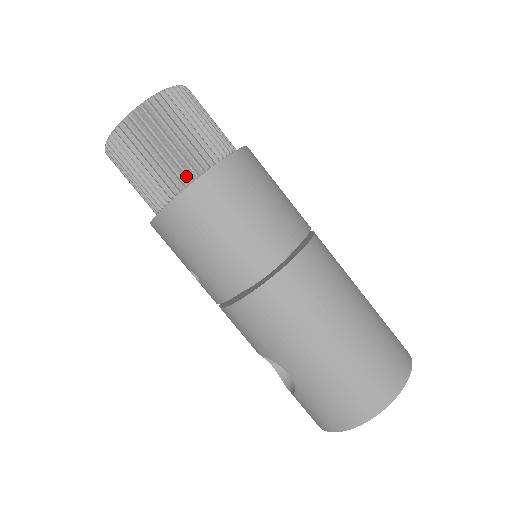
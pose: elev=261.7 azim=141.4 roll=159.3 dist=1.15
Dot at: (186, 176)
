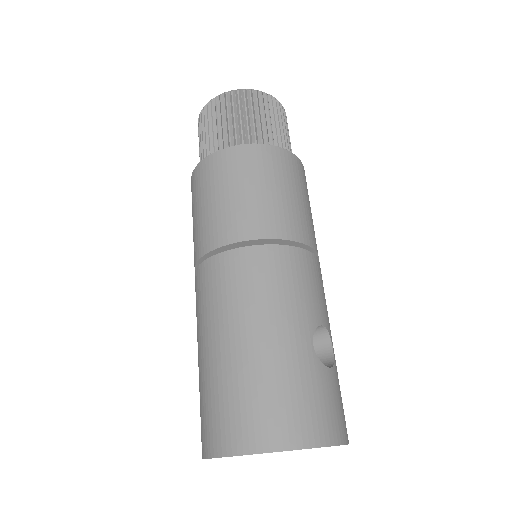
Dot at: occluded
